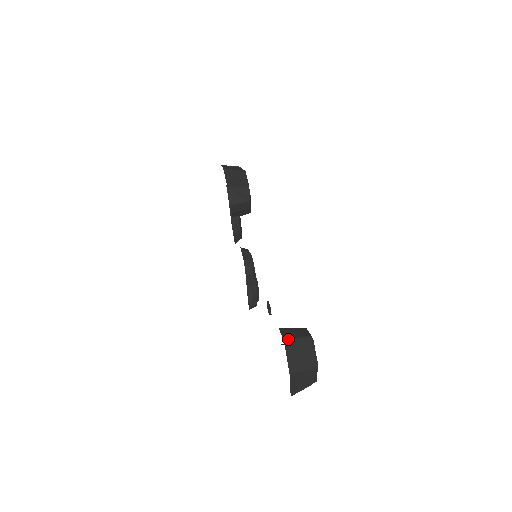
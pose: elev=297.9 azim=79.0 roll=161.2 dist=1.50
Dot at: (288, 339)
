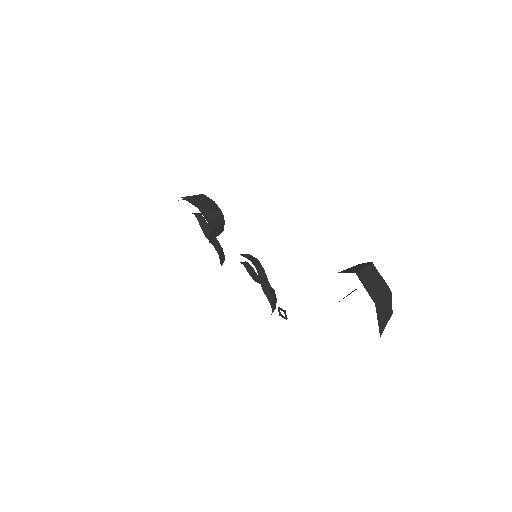
Dot at: (357, 271)
